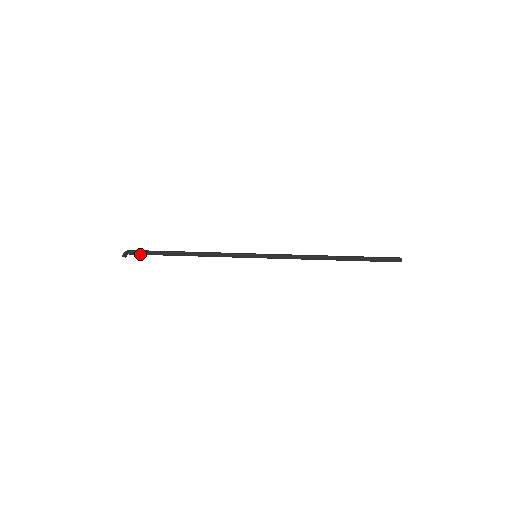
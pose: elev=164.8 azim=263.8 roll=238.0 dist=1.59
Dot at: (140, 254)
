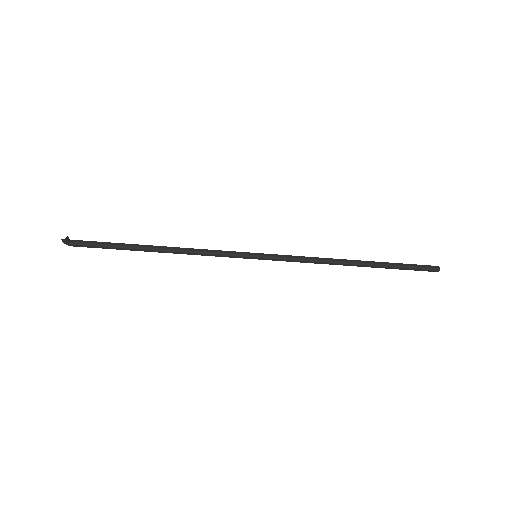
Dot at: (88, 243)
